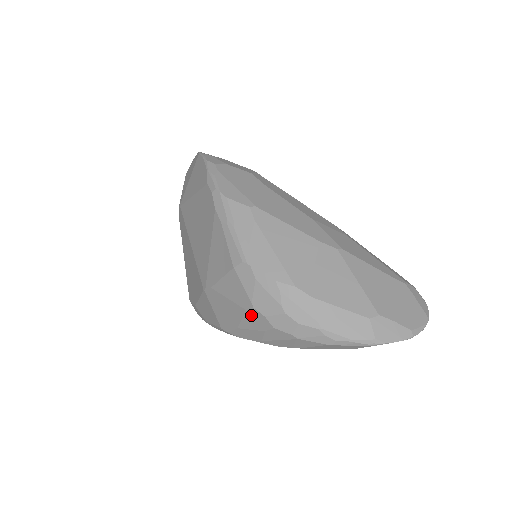
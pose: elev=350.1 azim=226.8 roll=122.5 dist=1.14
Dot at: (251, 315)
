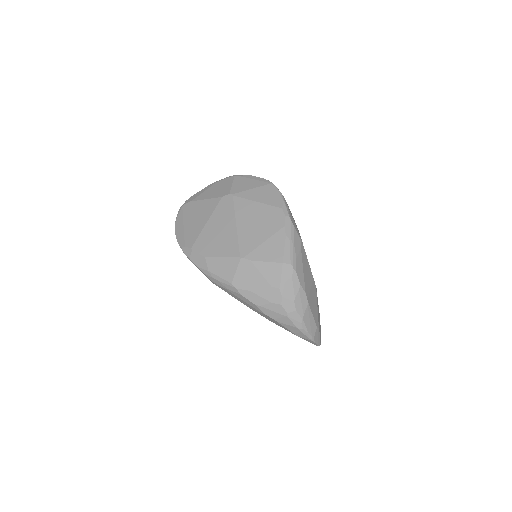
Dot at: (272, 291)
